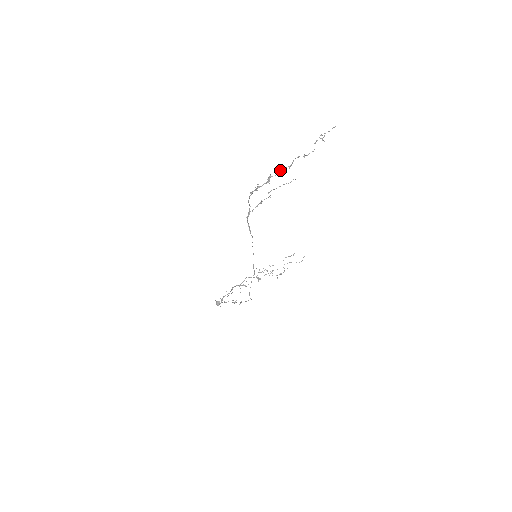
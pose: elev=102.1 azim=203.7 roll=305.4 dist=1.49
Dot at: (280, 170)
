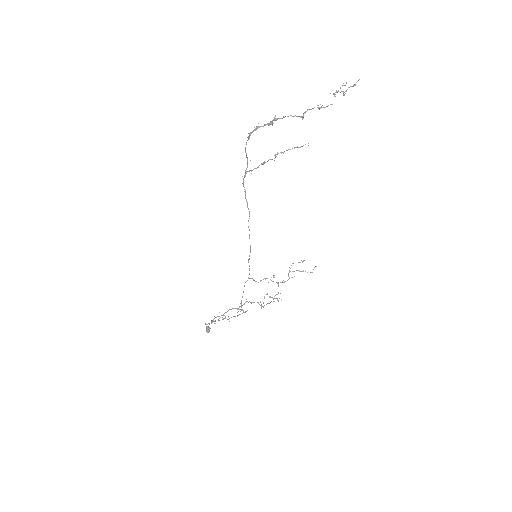
Dot at: occluded
